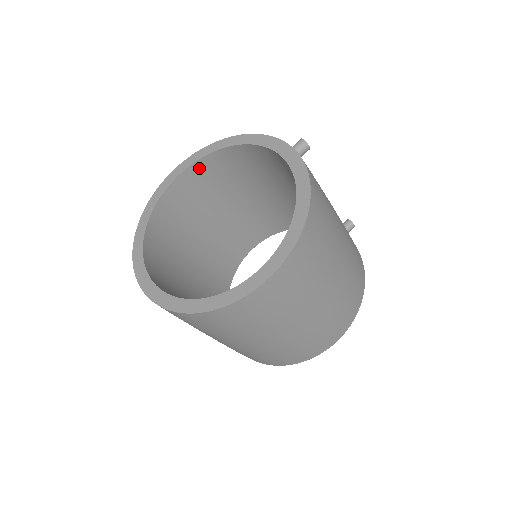
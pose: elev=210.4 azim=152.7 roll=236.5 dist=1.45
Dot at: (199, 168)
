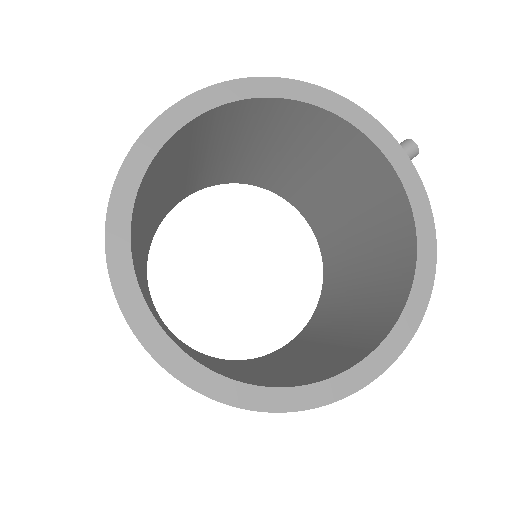
Dot at: (226, 110)
